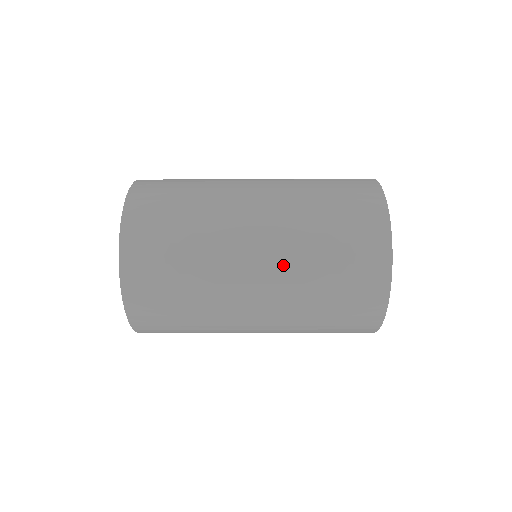
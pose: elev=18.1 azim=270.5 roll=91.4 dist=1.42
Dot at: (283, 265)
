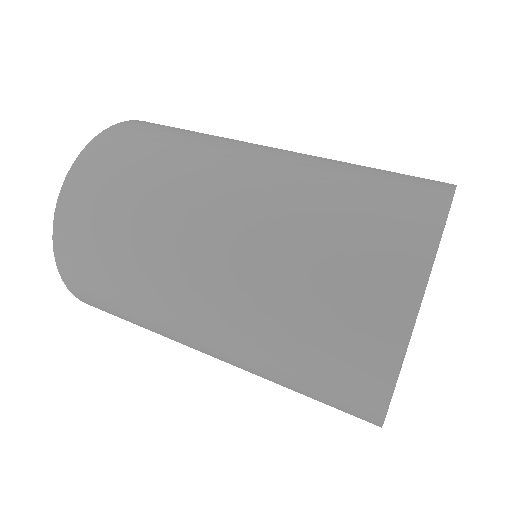
Dot at: occluded
